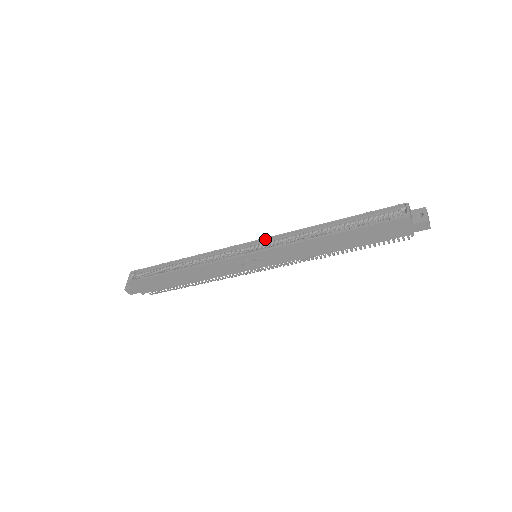
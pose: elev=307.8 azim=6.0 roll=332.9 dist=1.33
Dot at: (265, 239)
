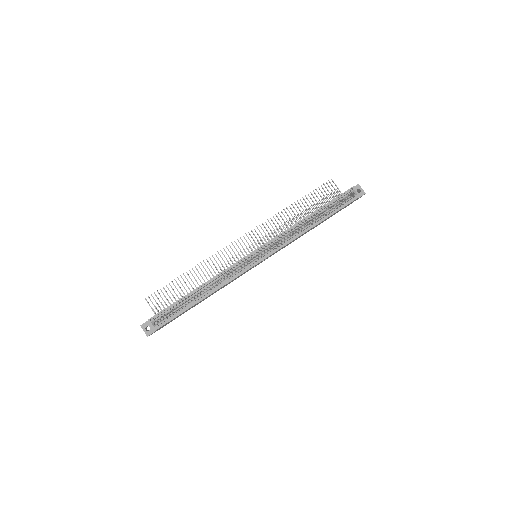
Dot at: (267, 244)
